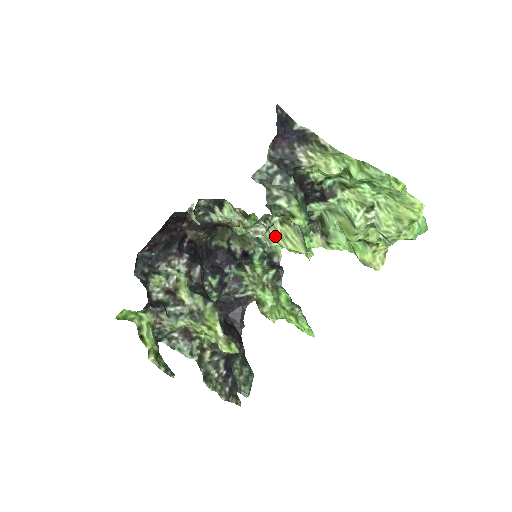
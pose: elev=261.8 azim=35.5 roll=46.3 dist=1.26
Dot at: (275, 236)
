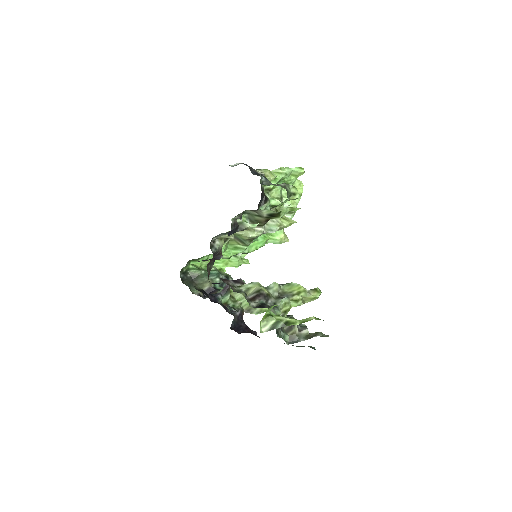
Dot at: (278, 221)
